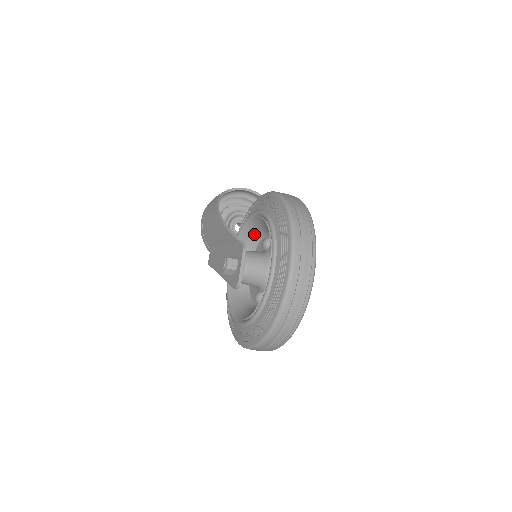
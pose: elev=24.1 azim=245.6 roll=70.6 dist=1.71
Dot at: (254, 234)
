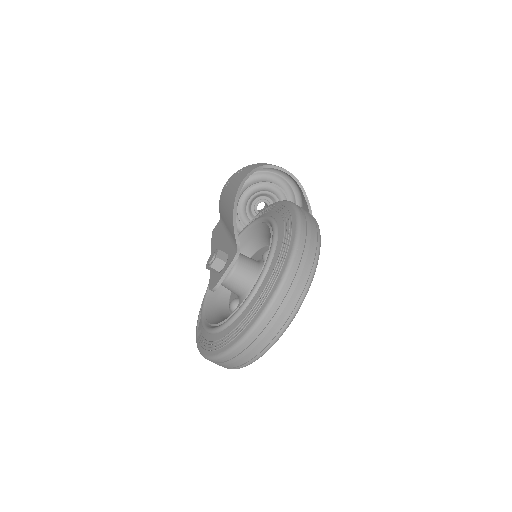
Dot at: (262, 236)
